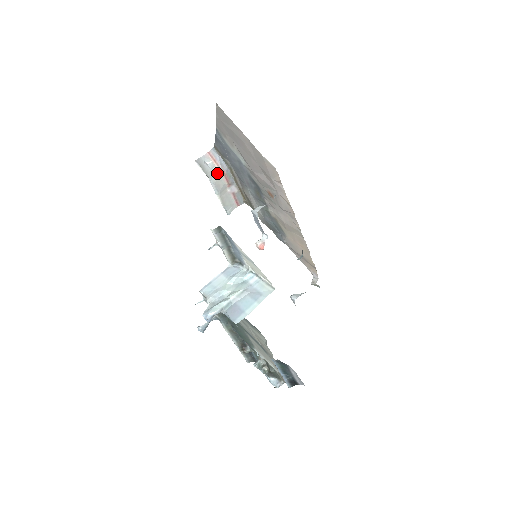
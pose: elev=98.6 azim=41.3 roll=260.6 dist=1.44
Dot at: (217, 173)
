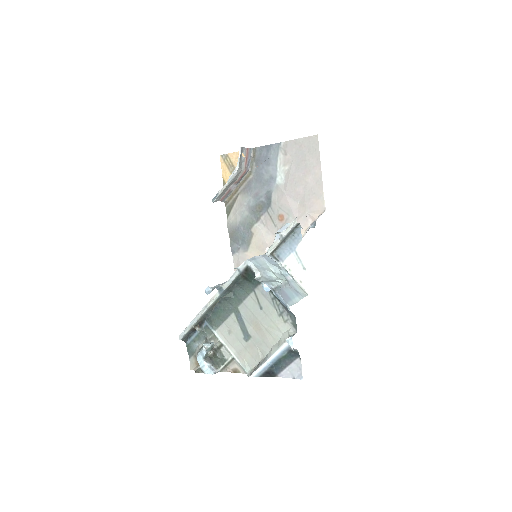
Dot at: (243, 168)
